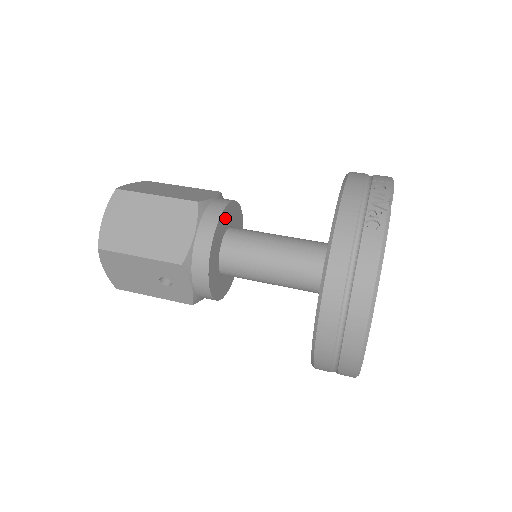
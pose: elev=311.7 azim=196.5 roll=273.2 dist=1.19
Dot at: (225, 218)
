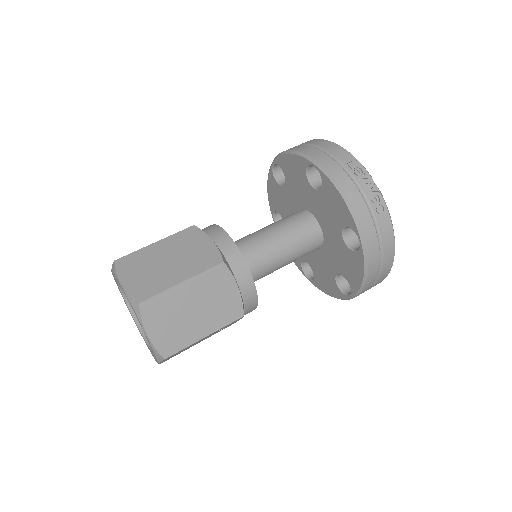
Dot at: occluded
